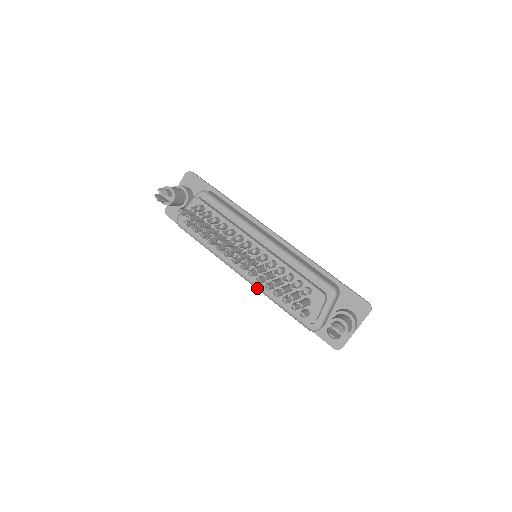
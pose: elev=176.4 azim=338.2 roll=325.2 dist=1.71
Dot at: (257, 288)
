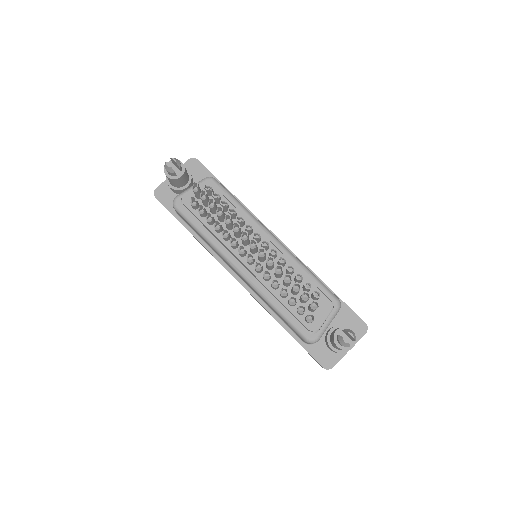
Dot at: (255, 288)
